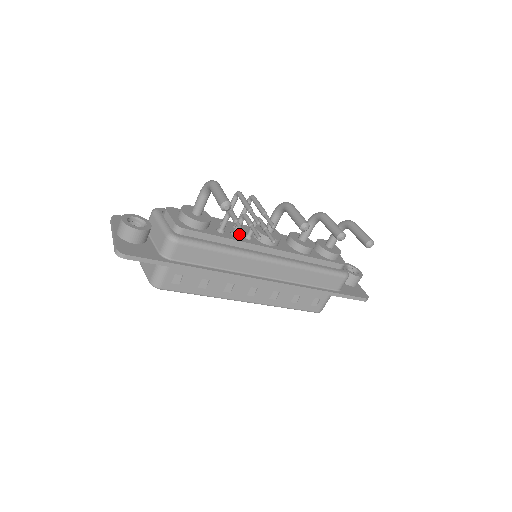
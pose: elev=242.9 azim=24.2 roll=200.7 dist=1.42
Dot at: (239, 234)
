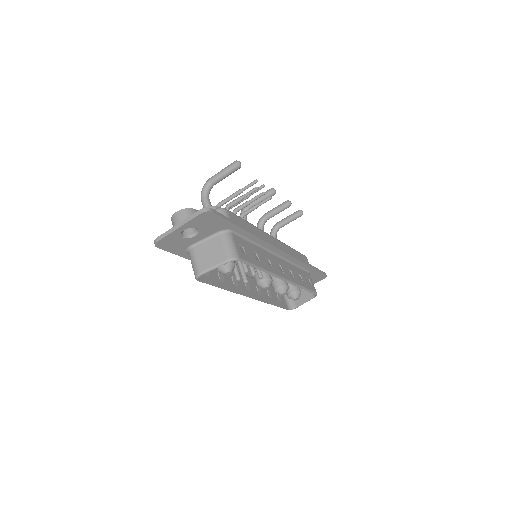
Dot at: occluded
